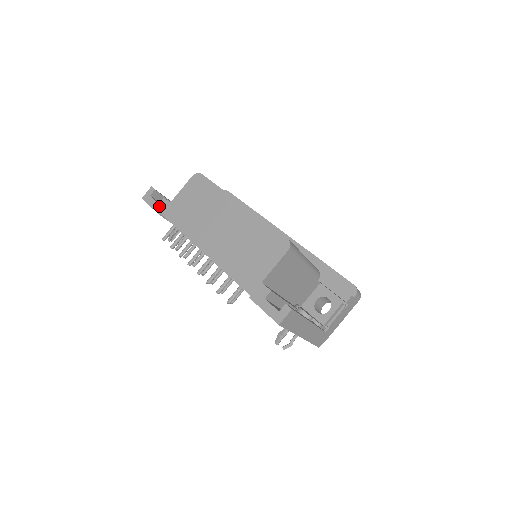
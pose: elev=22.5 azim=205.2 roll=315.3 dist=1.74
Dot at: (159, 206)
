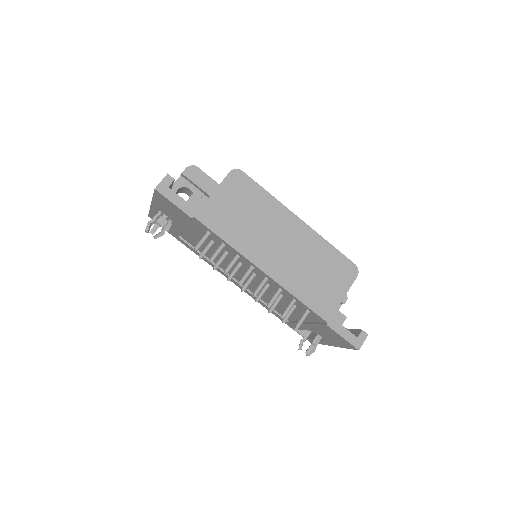
Dot at: (188, 205)
